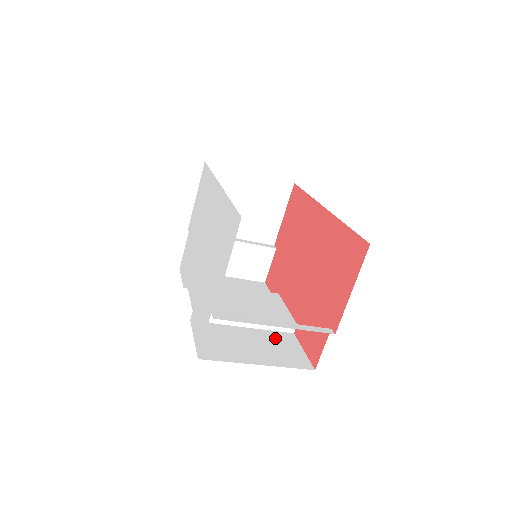
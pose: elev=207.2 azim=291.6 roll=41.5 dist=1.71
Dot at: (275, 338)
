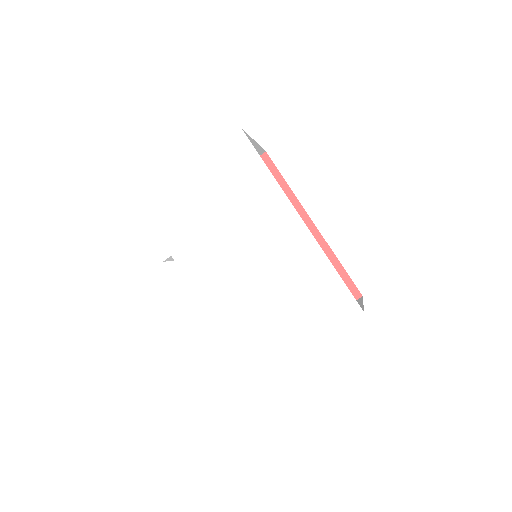
Dot at: occluded
